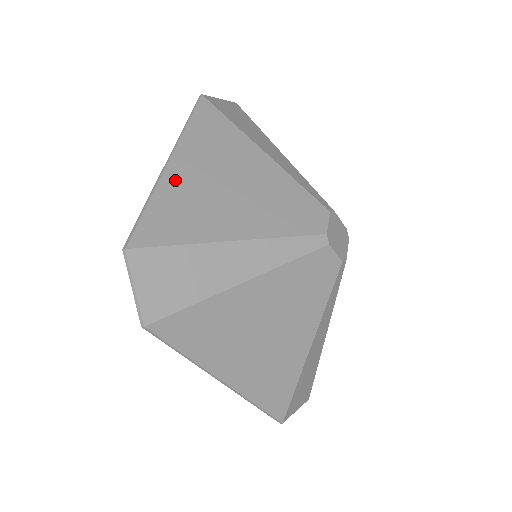
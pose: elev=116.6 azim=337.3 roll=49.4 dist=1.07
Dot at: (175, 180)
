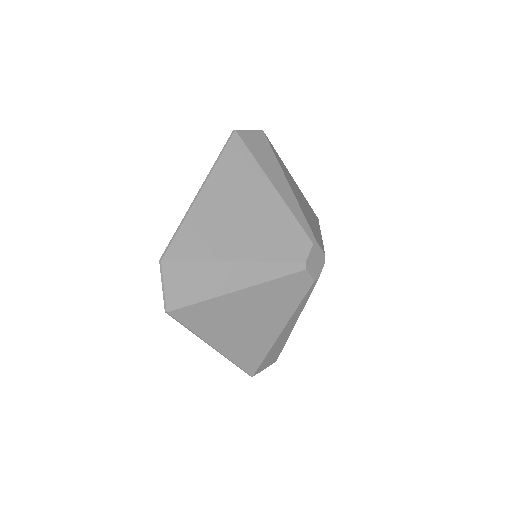
Dot at: (203, 208)
